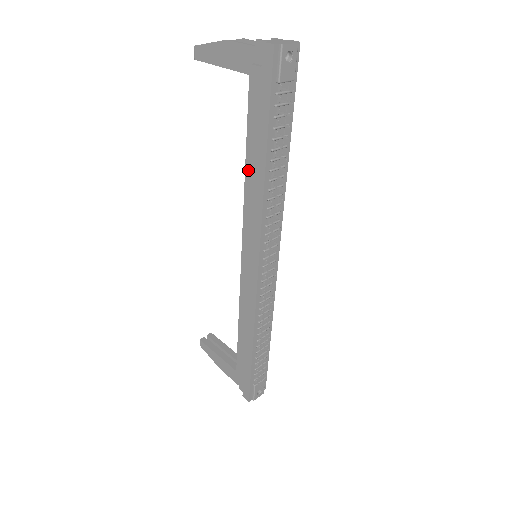
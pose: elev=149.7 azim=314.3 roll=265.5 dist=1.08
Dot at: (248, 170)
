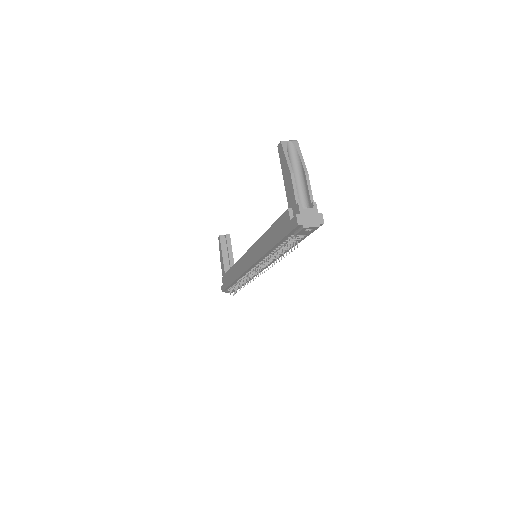
Dot at: (265, 236)
